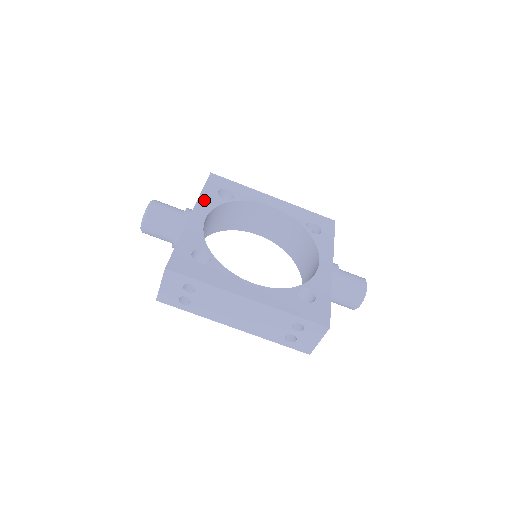
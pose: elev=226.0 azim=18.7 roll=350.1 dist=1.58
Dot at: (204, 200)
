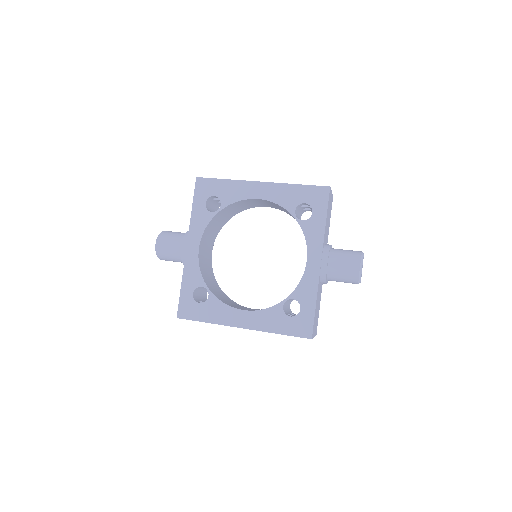
Dot at: (195, 223)
